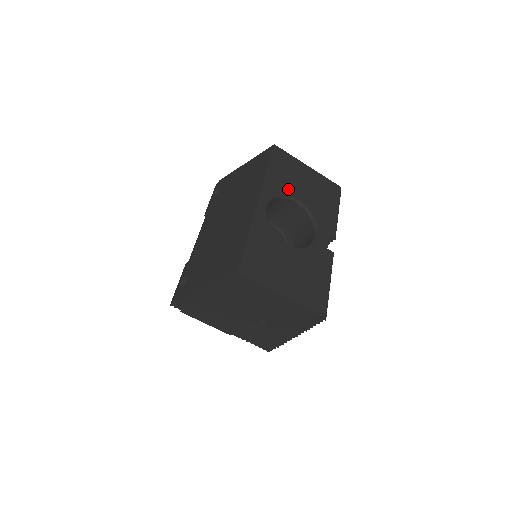
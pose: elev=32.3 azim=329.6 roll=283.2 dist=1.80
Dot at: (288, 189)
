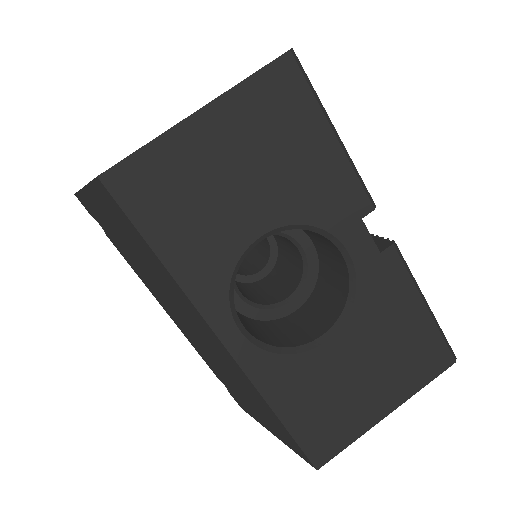
Dot at: (229, 243)
